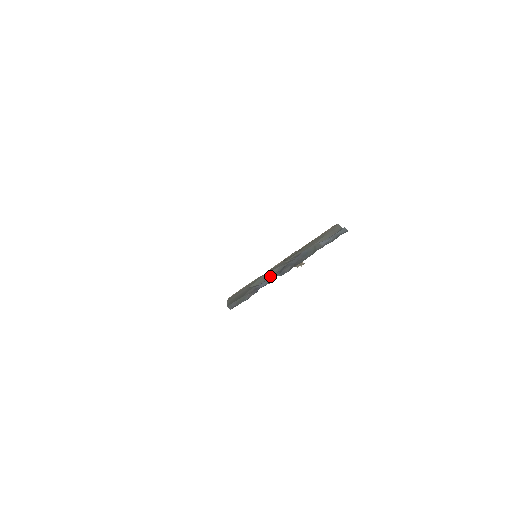
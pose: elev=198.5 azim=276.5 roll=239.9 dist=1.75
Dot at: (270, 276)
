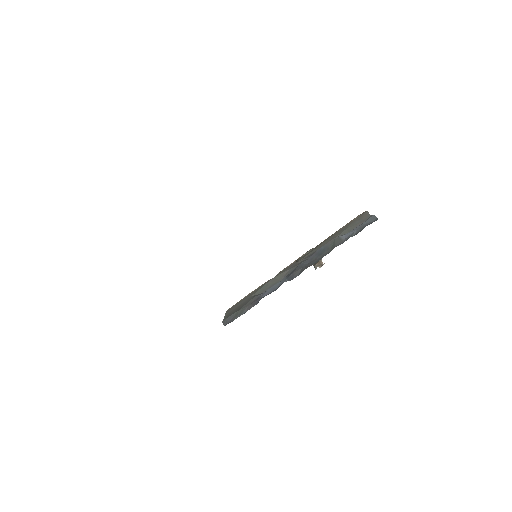
Dot at: (277, 281)
